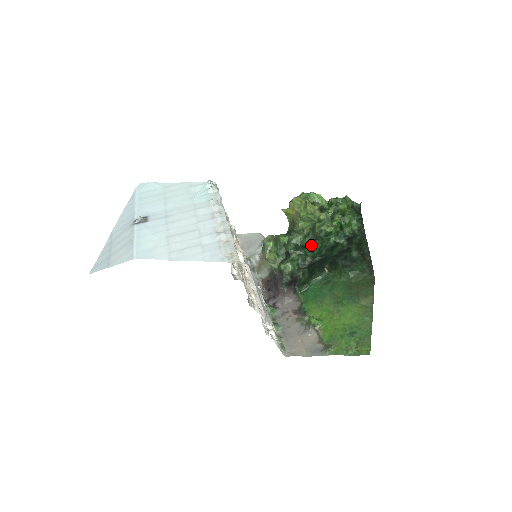
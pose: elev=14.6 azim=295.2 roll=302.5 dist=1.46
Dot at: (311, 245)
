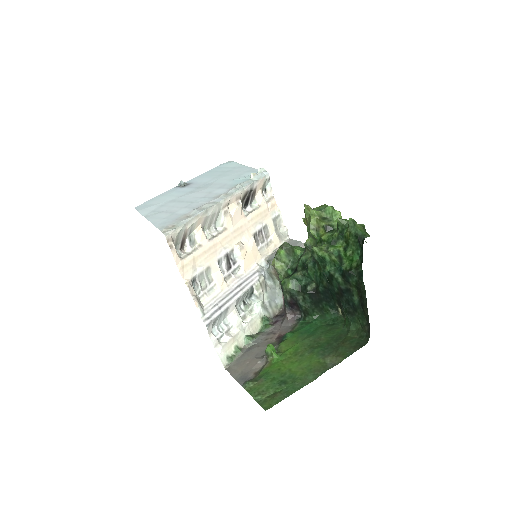
Dot at: (312, 268)
